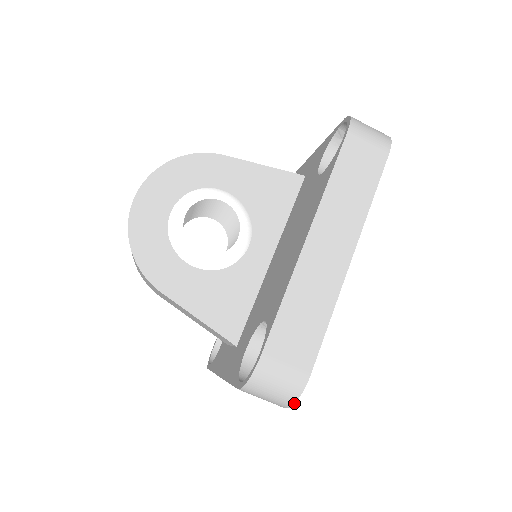
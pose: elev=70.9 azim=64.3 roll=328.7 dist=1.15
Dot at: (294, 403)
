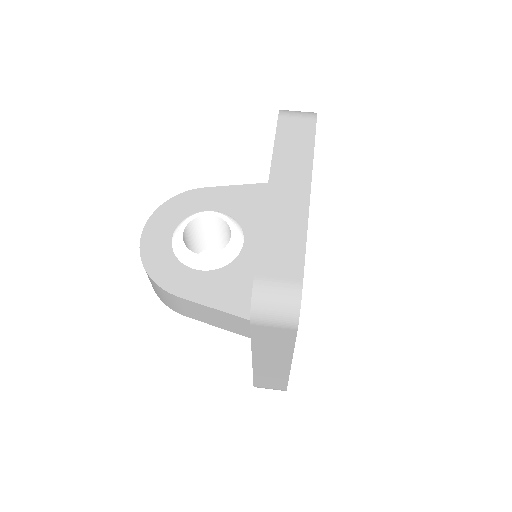
Dot at: (299, 314)
